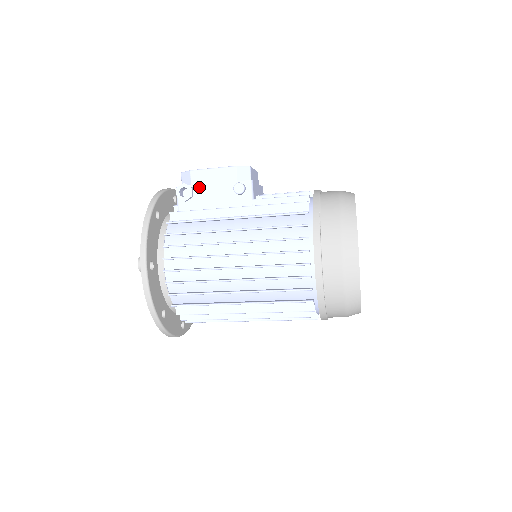
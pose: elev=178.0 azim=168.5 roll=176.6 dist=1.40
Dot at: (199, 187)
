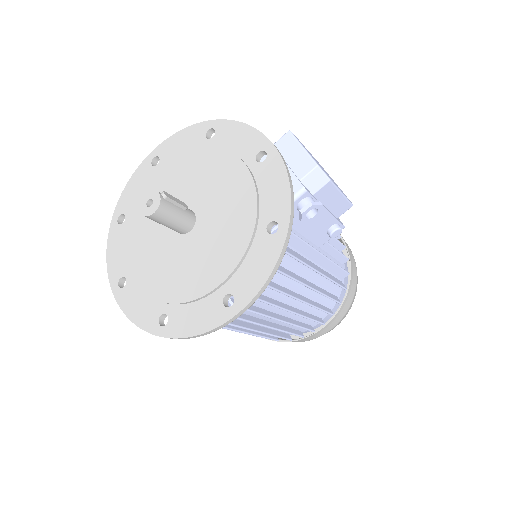
Dot at: occluded
